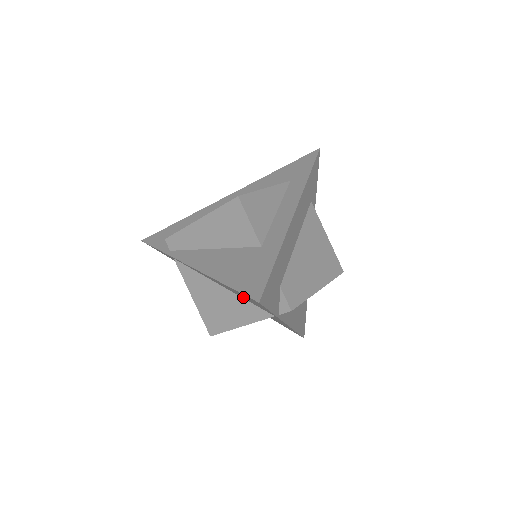
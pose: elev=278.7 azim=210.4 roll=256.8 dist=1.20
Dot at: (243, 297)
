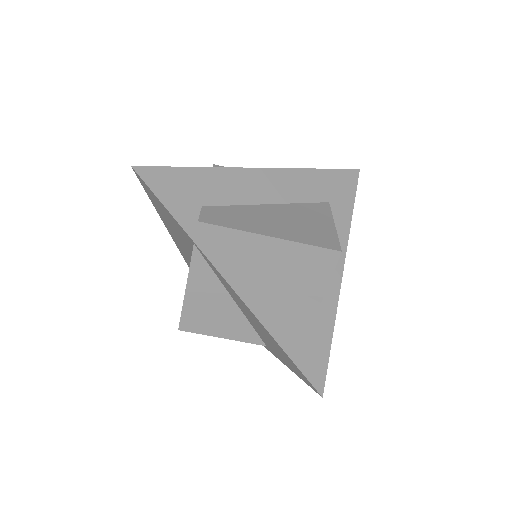
Dot at: (181, 236)
